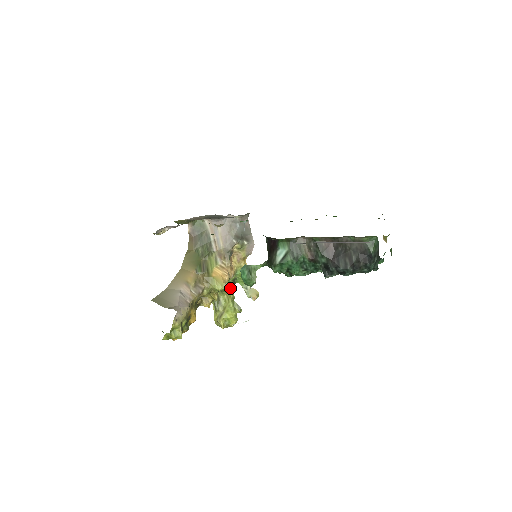
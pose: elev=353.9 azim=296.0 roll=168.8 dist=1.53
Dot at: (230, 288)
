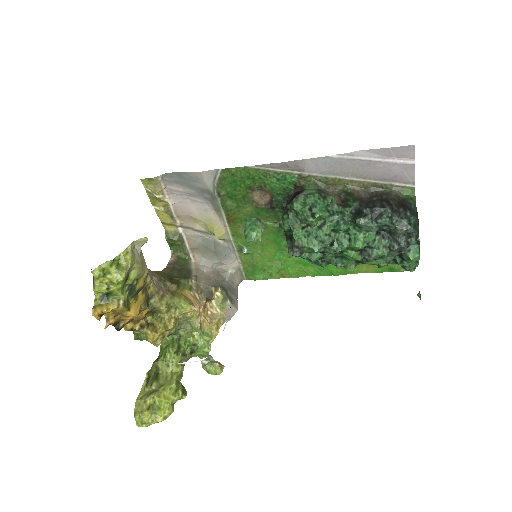
Dot at: (181, 362)
